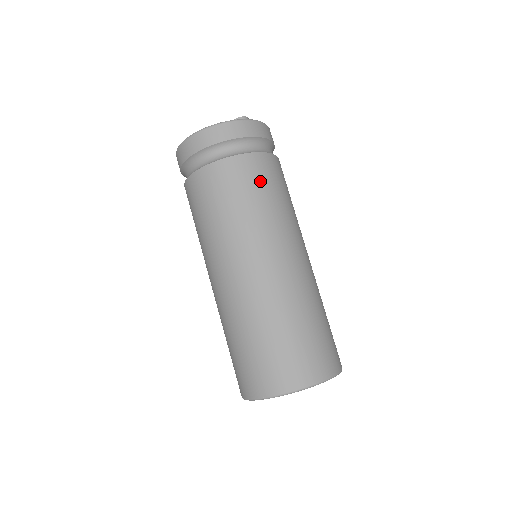
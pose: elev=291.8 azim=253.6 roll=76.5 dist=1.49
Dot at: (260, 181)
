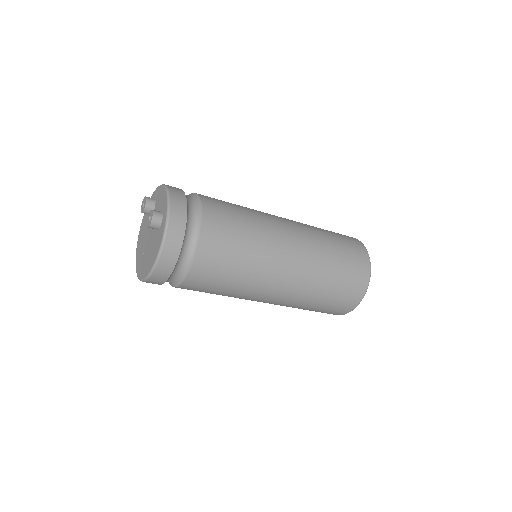
Dot at: (226, 248)
